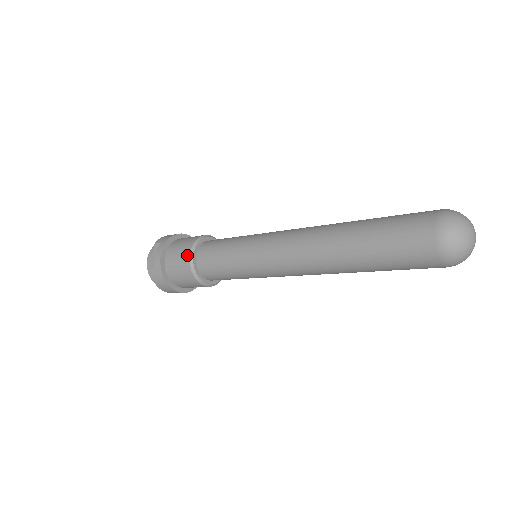
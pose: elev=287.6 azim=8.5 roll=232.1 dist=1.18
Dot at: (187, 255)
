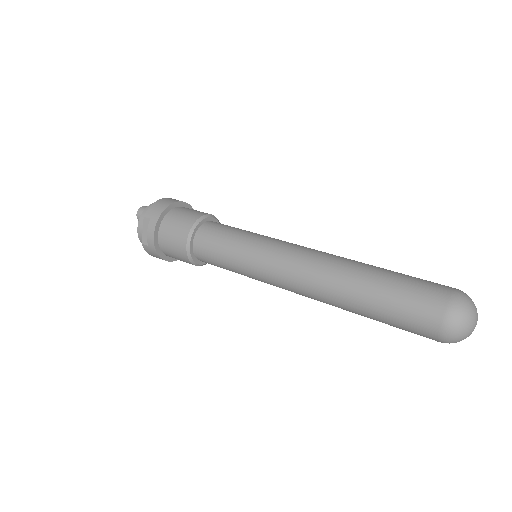
Dot at: (183, 246)
